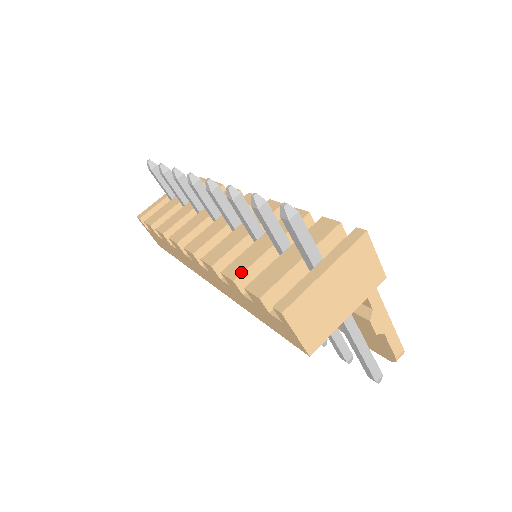
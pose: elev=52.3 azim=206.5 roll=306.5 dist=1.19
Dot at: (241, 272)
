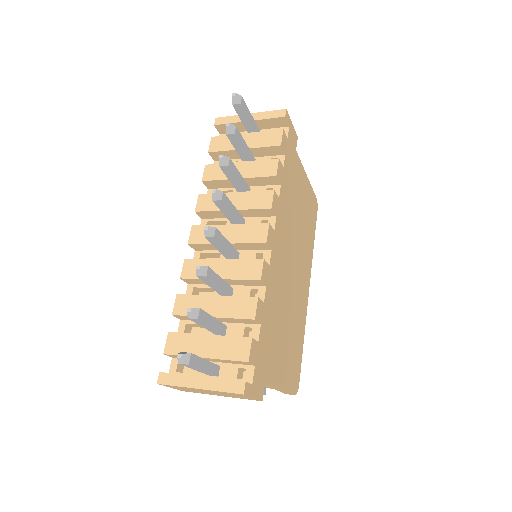
Dot at: (181, 314)
